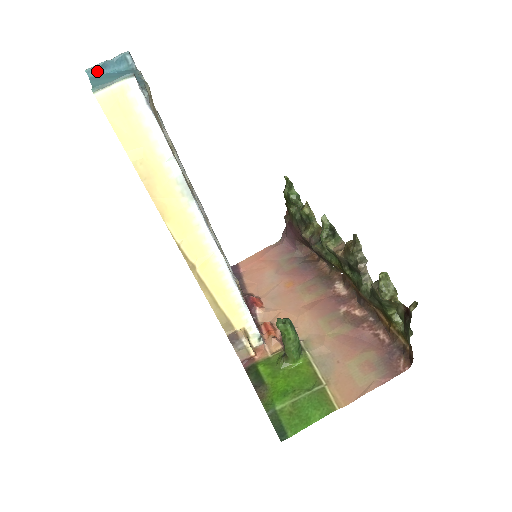
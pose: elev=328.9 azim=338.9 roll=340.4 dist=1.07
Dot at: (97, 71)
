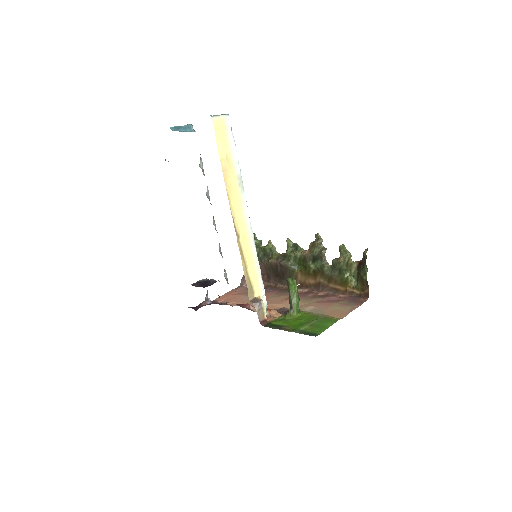
Dot at: (176, 129)
